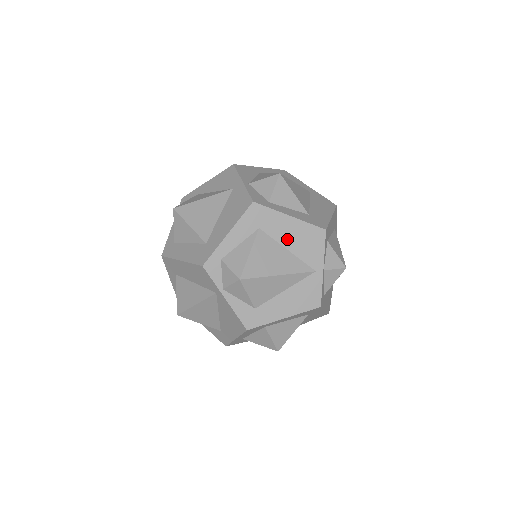
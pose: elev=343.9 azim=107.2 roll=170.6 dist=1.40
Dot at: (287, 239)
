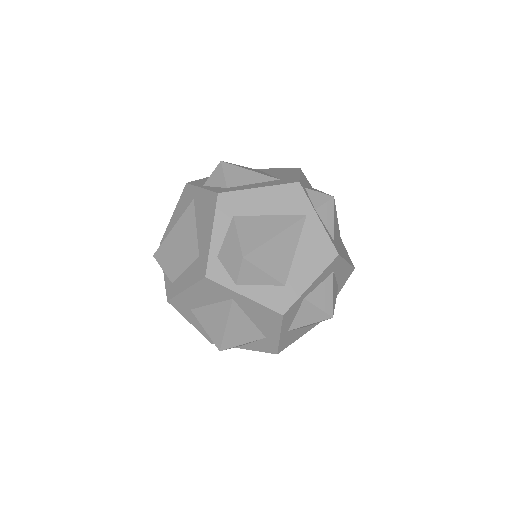
Dot at: occluded
